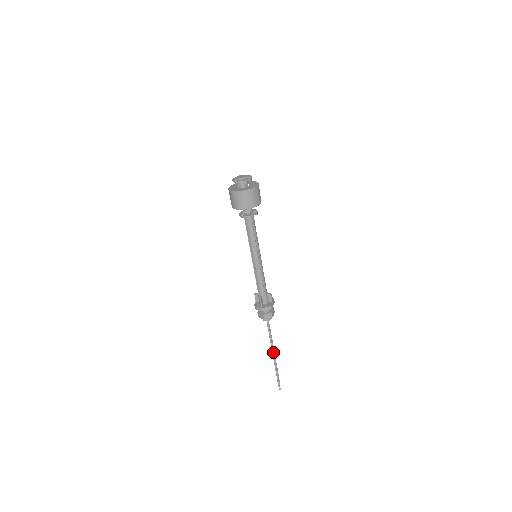
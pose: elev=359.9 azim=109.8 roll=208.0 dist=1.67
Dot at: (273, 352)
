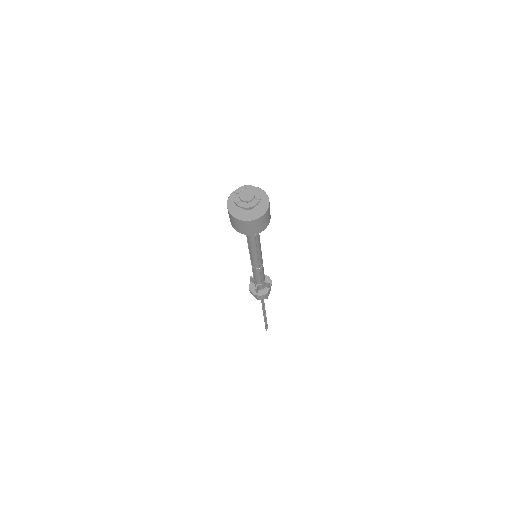
Dot at: (264, 313)
